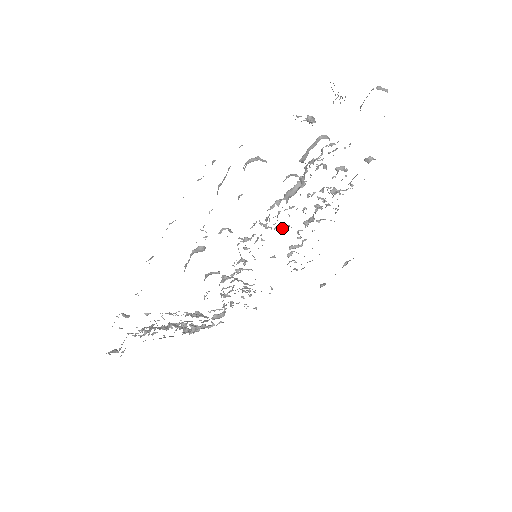
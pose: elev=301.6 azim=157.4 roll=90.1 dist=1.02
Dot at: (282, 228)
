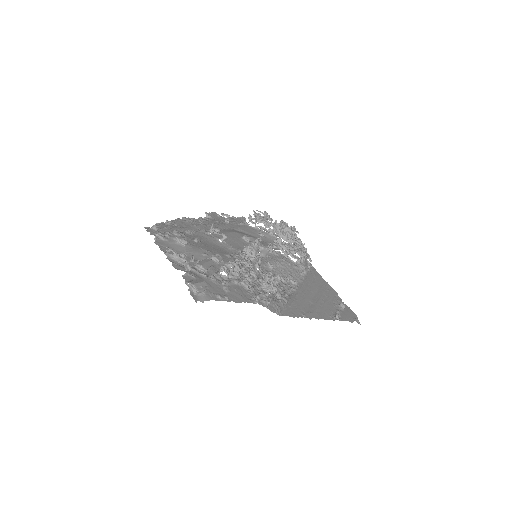
Dot at: (260, 262)
